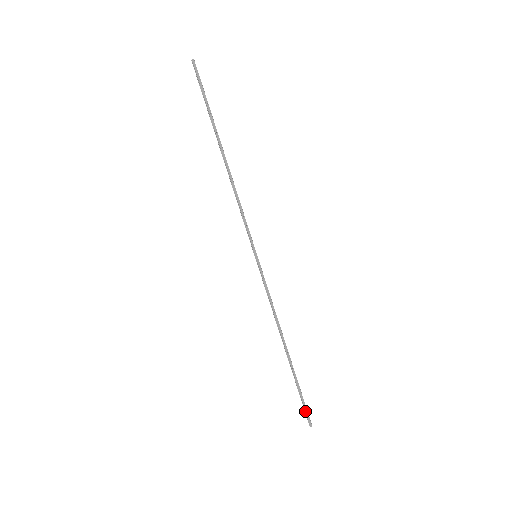
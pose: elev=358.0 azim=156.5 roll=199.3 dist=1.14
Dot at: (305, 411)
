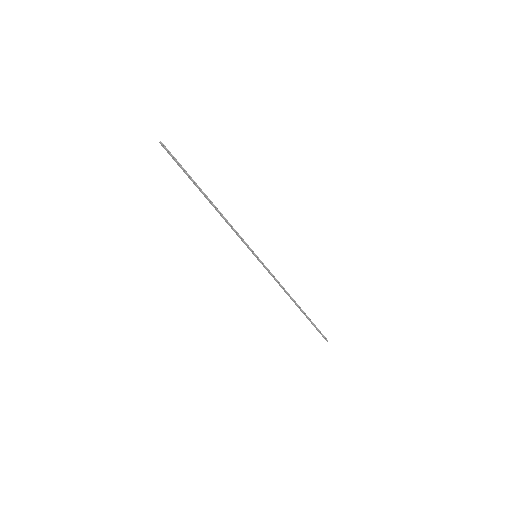
Dot at: occluded
